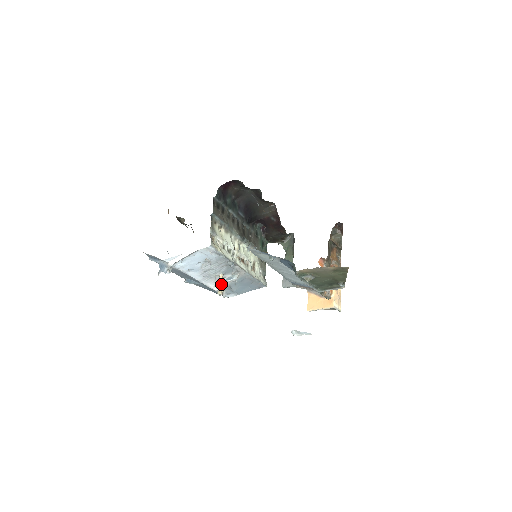
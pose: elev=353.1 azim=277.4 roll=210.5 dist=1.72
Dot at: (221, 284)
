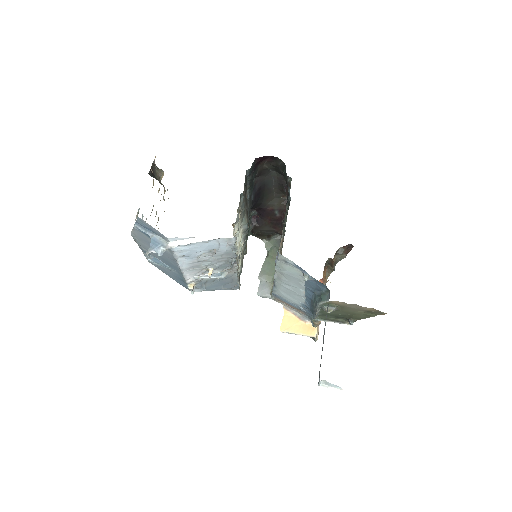
Dot at: (201, 278)
